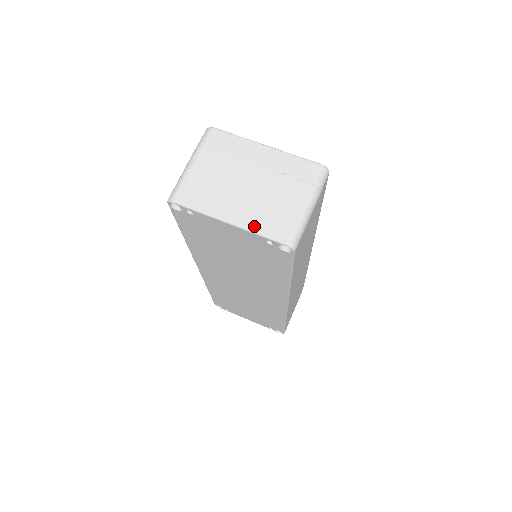
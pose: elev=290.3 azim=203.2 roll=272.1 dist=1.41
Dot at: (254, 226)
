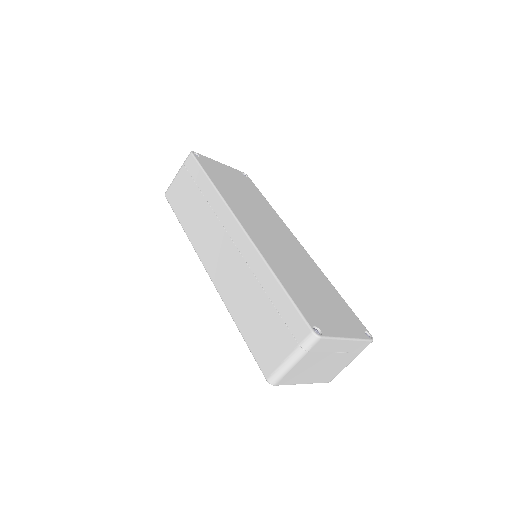
Dot at: (317, 381)
